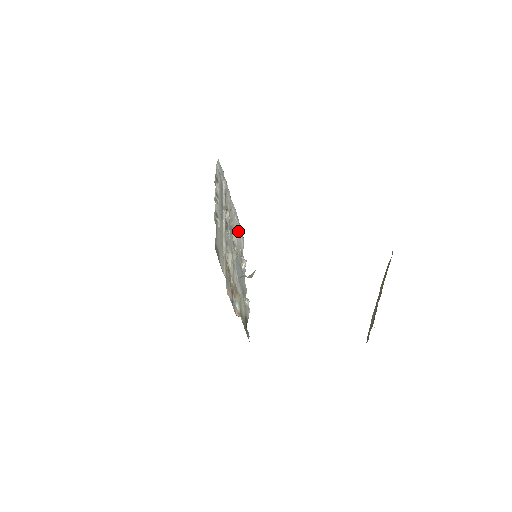
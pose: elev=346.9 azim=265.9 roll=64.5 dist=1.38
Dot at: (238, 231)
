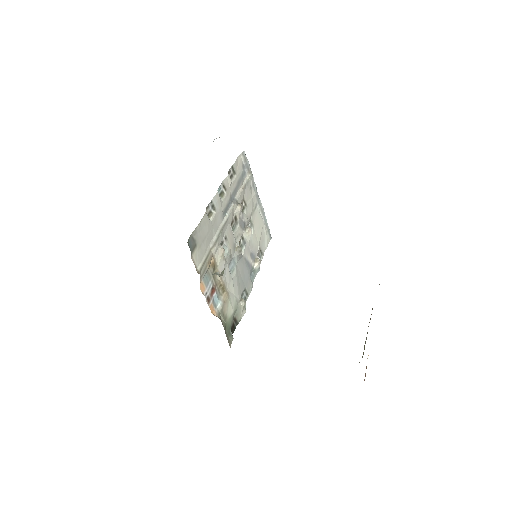
Dot at: (262, 228)
